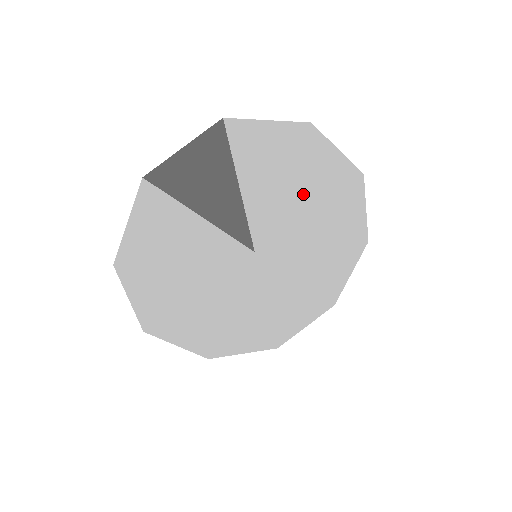
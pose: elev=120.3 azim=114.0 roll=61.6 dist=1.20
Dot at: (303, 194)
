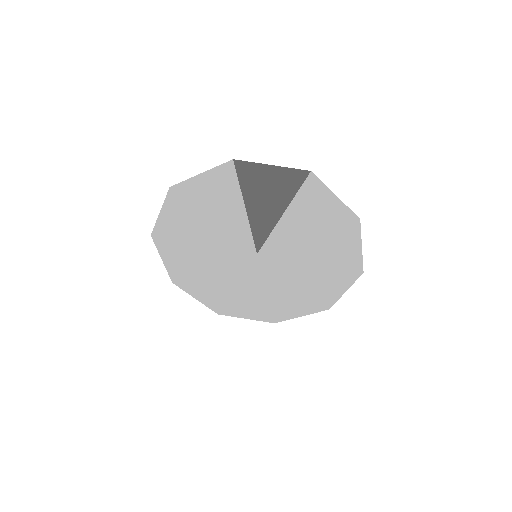
Dot at: (317, 250)
